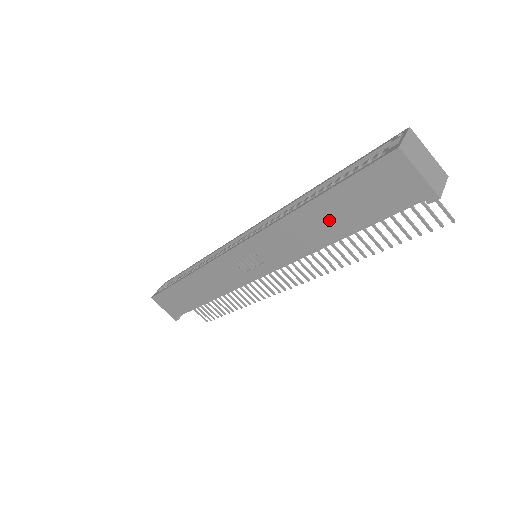
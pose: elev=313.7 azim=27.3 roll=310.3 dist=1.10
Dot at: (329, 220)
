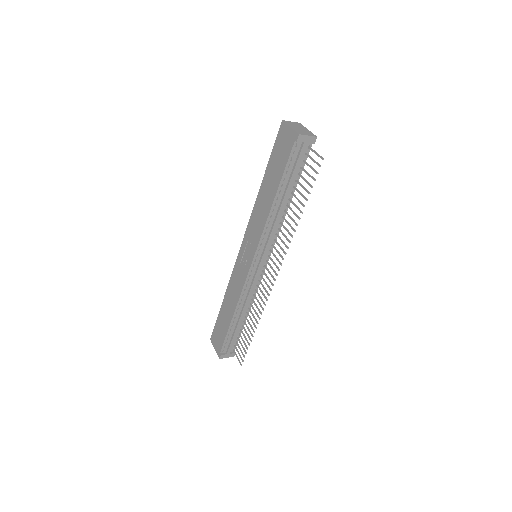
Dot at: (270, 186)
